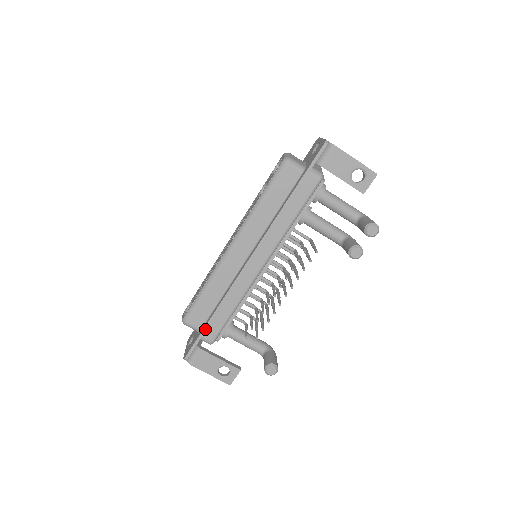
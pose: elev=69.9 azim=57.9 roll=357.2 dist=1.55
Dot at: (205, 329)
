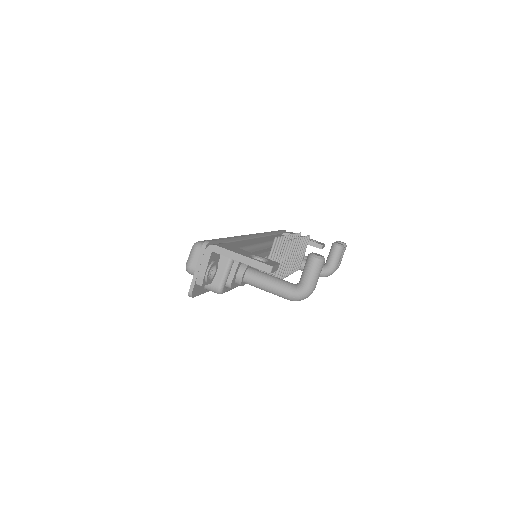
Dot at: (226, 238)
